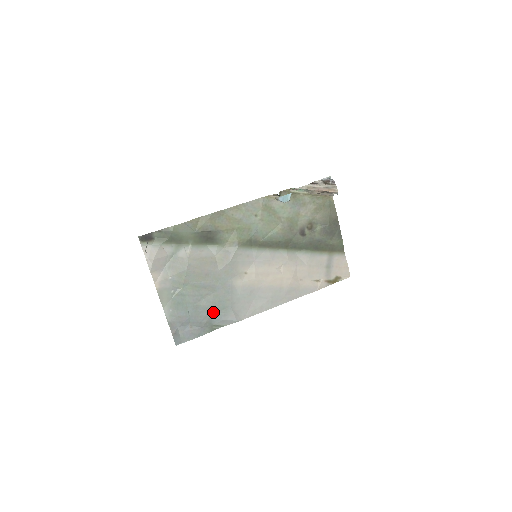
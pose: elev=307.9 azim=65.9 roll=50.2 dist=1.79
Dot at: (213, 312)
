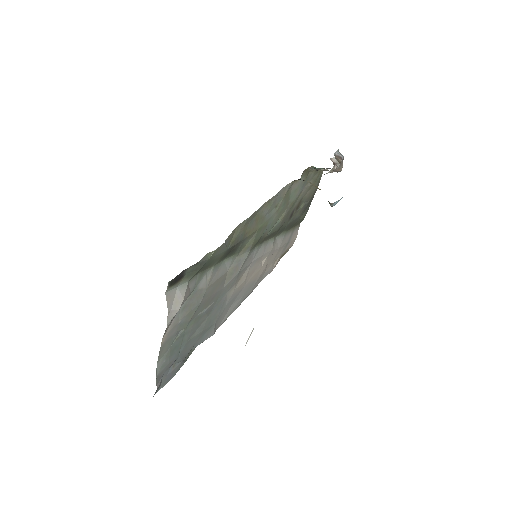
Dot at: (199, 338)
